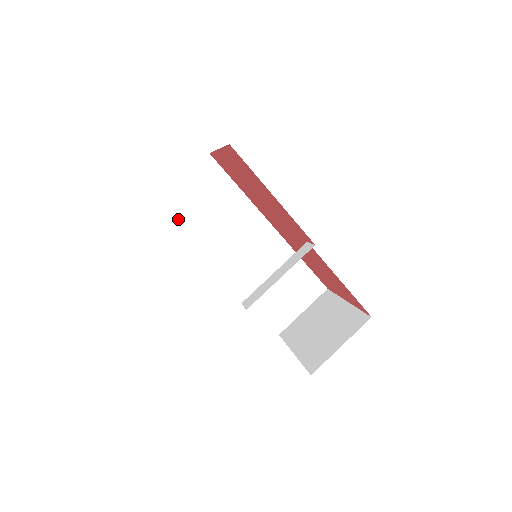
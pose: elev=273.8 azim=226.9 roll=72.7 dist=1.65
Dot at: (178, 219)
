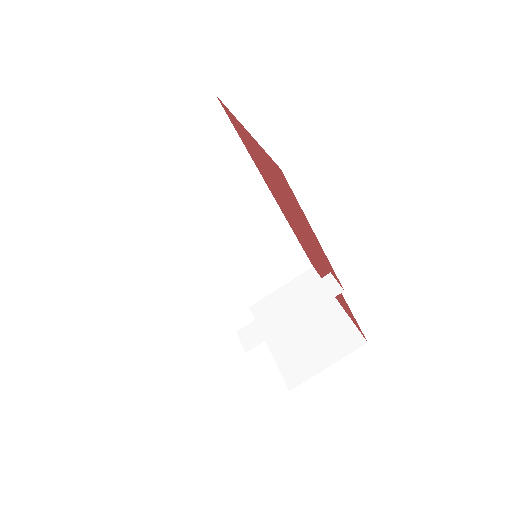
Dot at: (157, 176)
